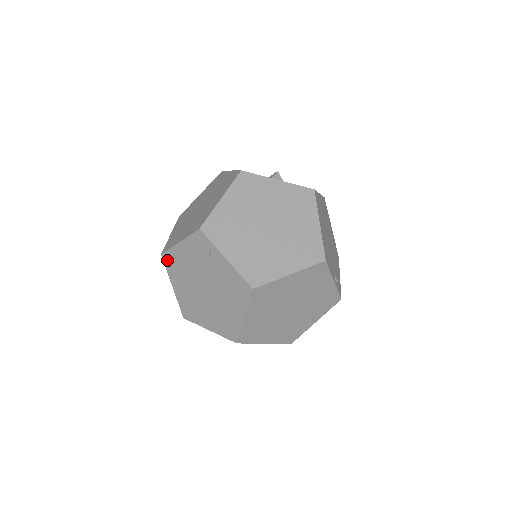
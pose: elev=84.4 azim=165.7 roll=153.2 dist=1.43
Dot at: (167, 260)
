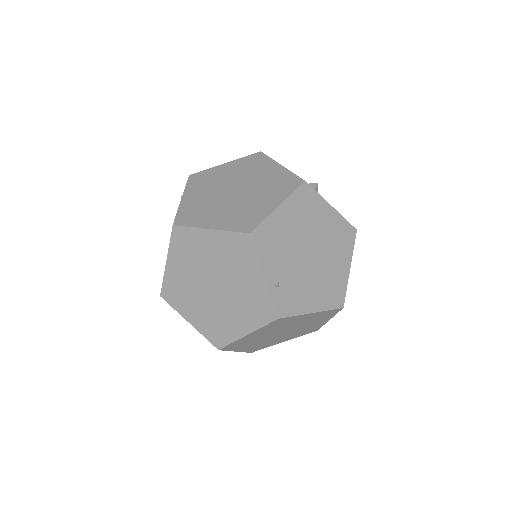
Dot at: occluded
